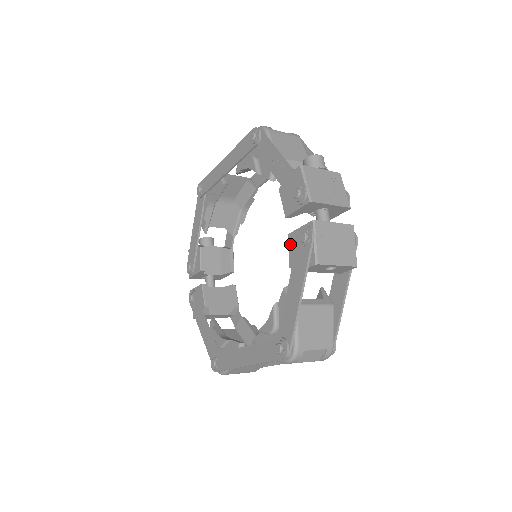
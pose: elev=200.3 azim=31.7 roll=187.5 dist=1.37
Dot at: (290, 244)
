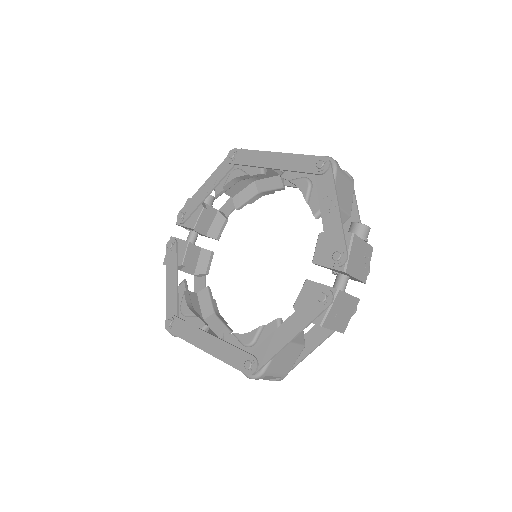
Dot at: (304, 289)
